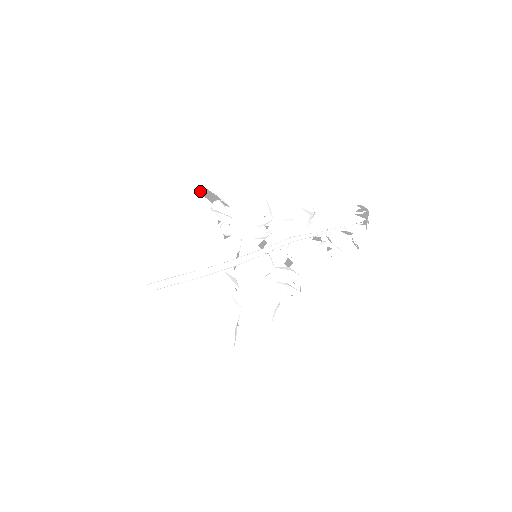
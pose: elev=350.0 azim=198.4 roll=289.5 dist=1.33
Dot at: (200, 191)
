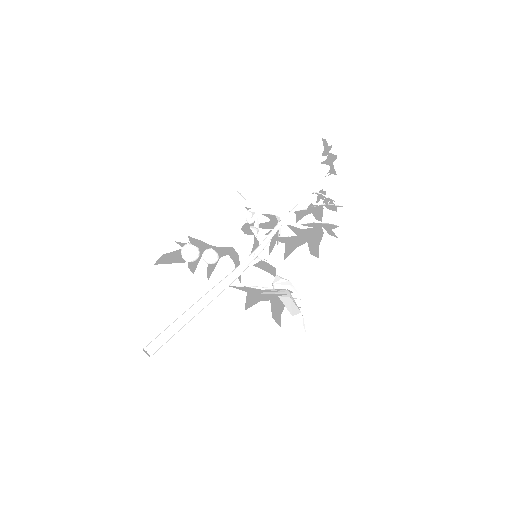
Dot at: (156, 263)
